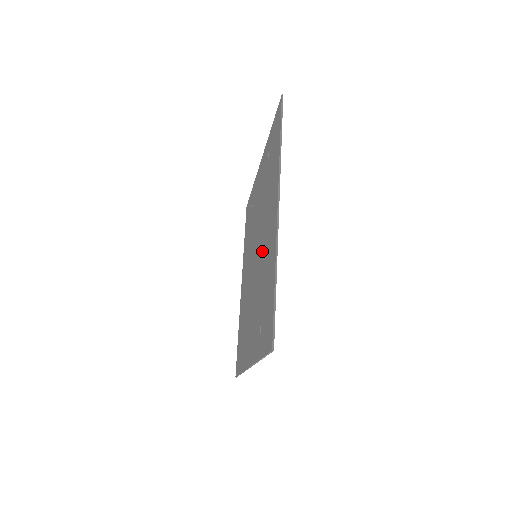
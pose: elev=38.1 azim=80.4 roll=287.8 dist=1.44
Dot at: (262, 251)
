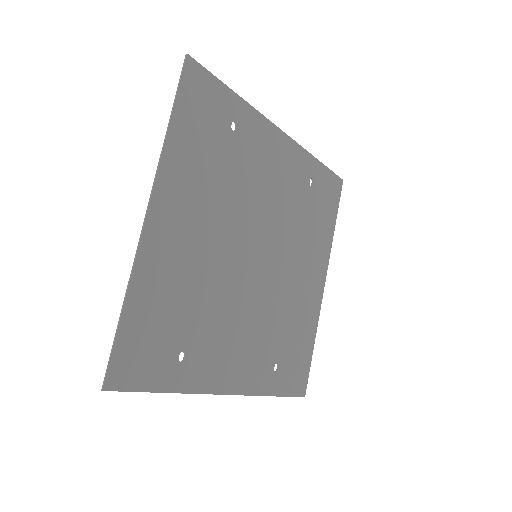
Dot at: (213, 256)
